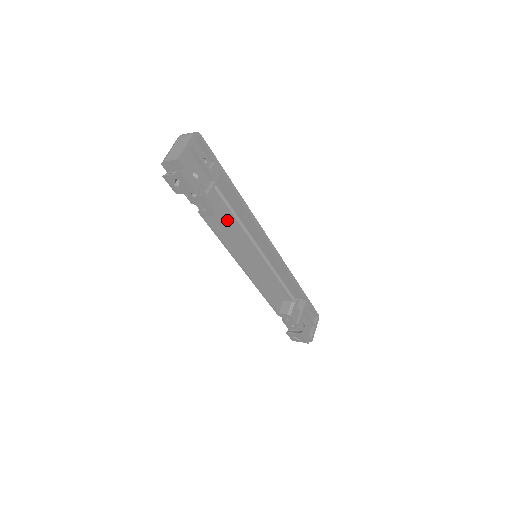
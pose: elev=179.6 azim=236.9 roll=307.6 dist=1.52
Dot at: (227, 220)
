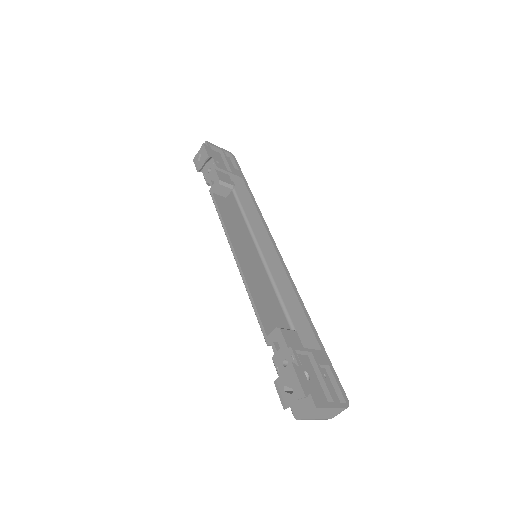
Dot at: (236, 218)
